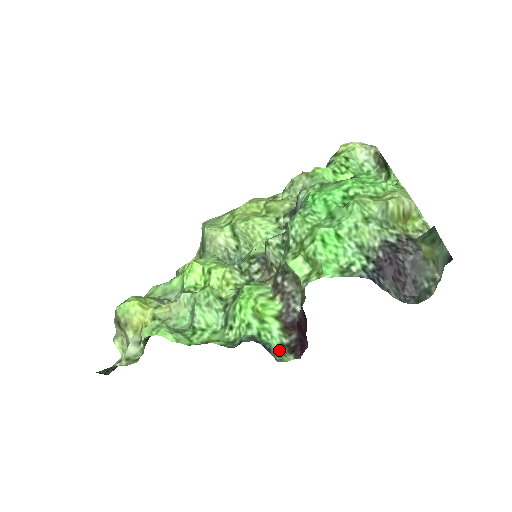
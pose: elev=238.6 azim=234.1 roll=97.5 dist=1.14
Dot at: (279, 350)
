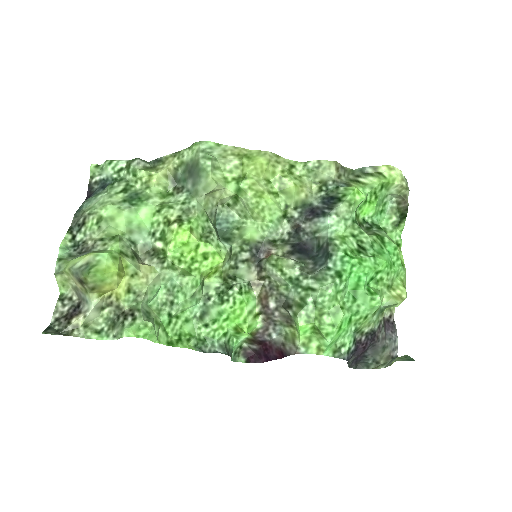
Dot at: (236, 351)
